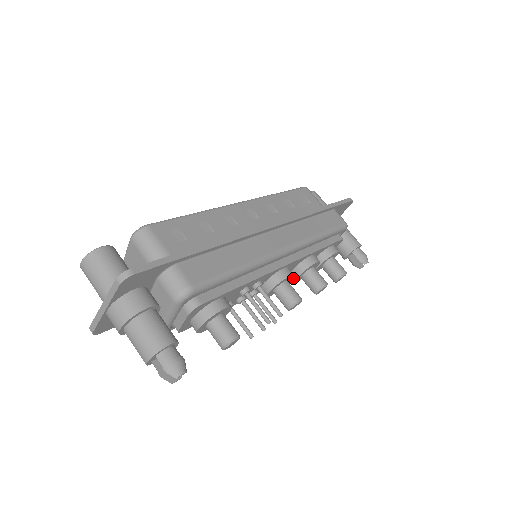
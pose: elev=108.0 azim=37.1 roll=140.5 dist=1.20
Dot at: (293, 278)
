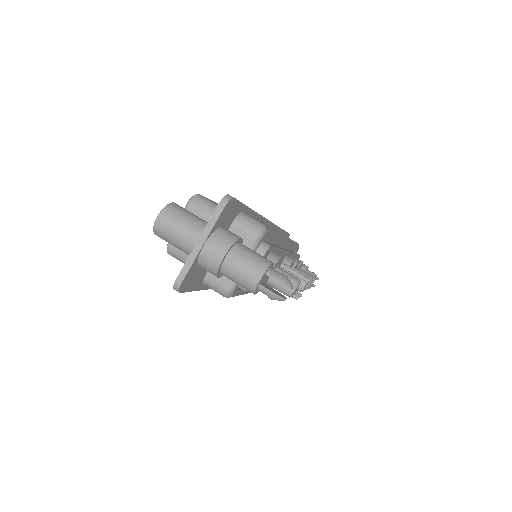
Dot at: occluded
